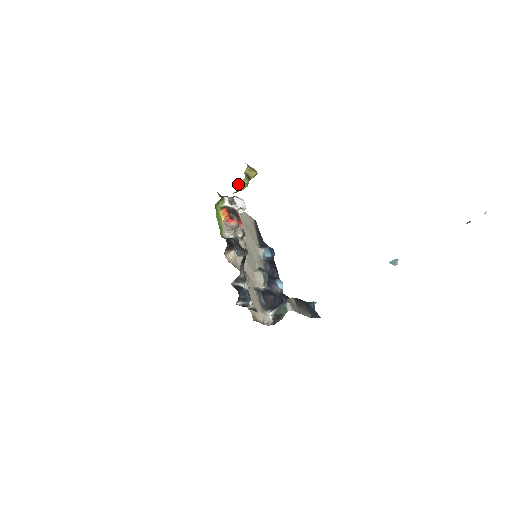
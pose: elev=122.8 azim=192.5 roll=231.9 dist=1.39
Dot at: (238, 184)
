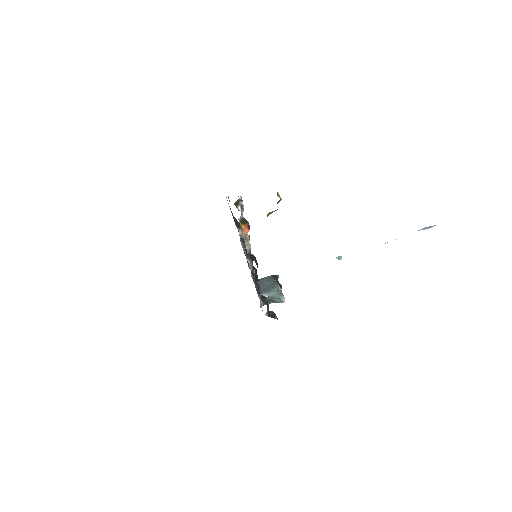
Dot at: (269, 212)
